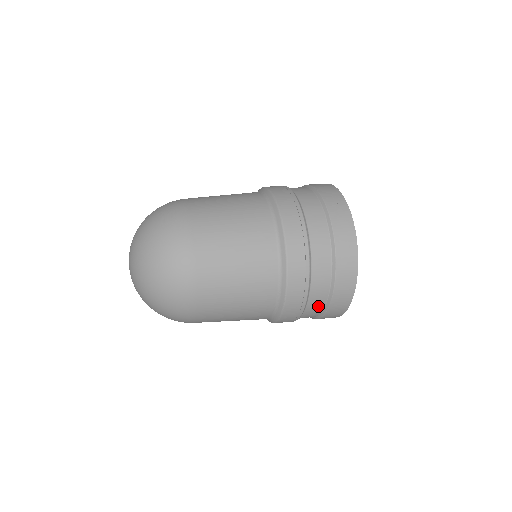
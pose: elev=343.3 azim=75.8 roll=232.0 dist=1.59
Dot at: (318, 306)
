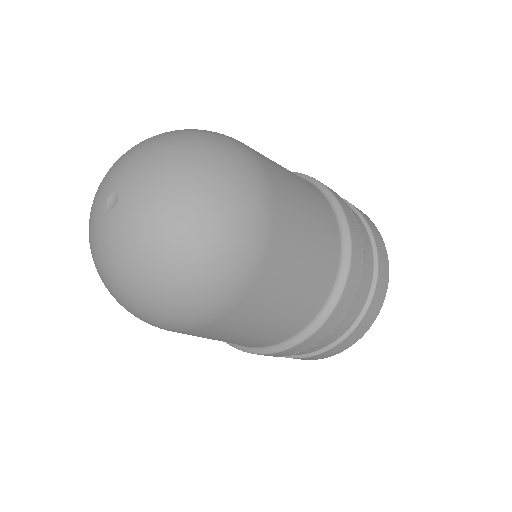
Dot at: (369, 272)
